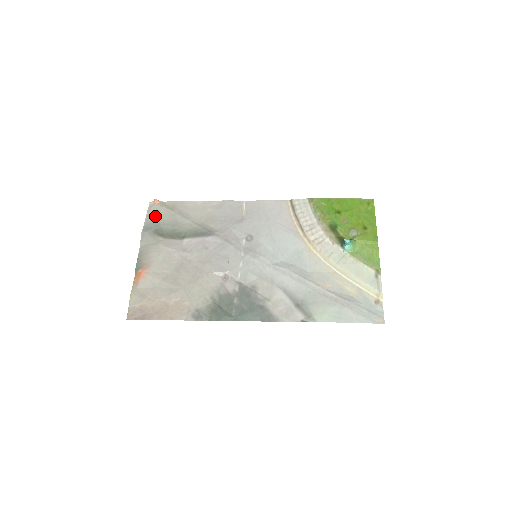
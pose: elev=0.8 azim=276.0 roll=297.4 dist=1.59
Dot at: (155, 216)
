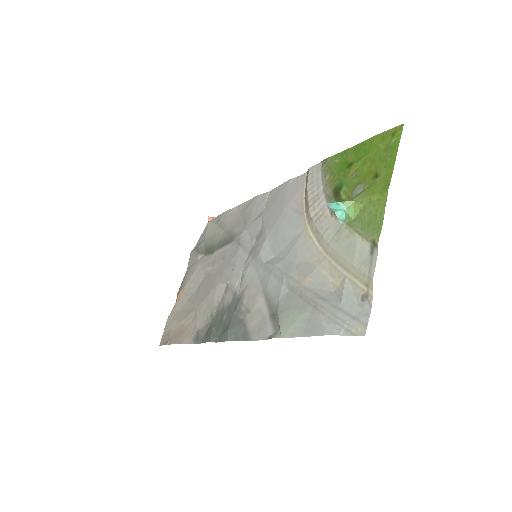
Dot at: (204, 234)
